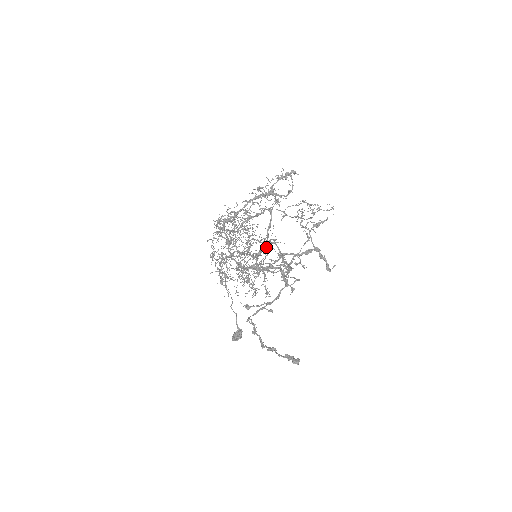
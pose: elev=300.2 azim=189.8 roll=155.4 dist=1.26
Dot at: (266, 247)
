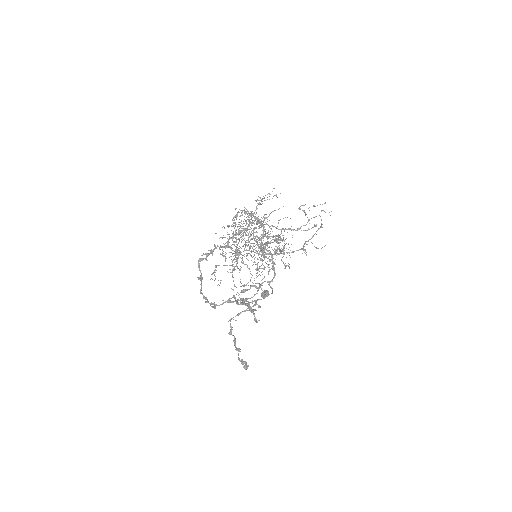
Dot at: (263, 251)
